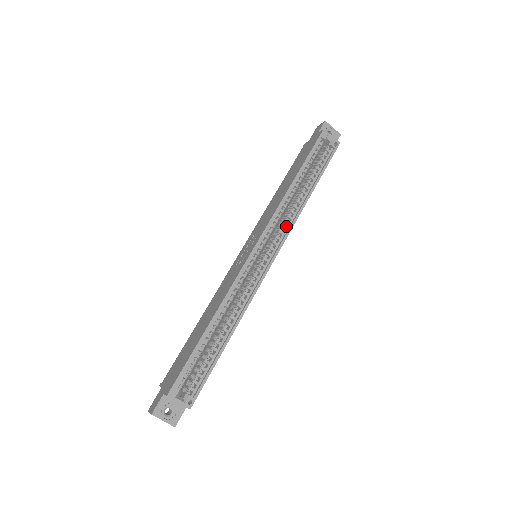
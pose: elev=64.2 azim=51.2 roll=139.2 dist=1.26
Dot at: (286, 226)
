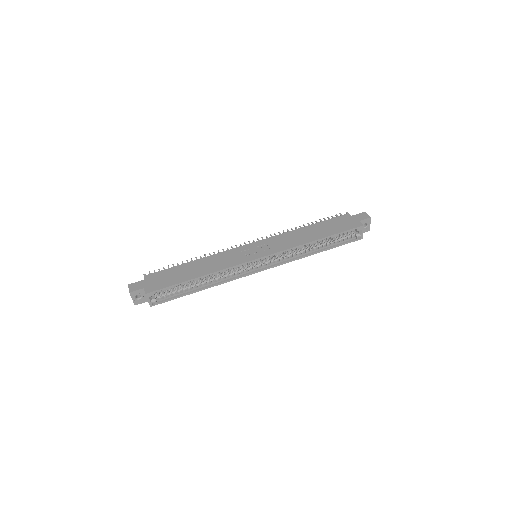
Dot at: (287, 258)
